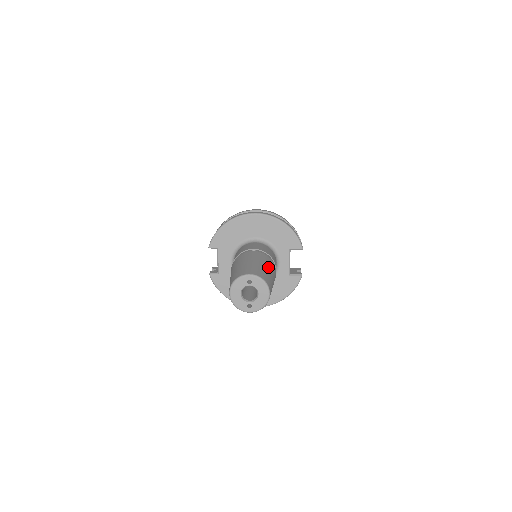
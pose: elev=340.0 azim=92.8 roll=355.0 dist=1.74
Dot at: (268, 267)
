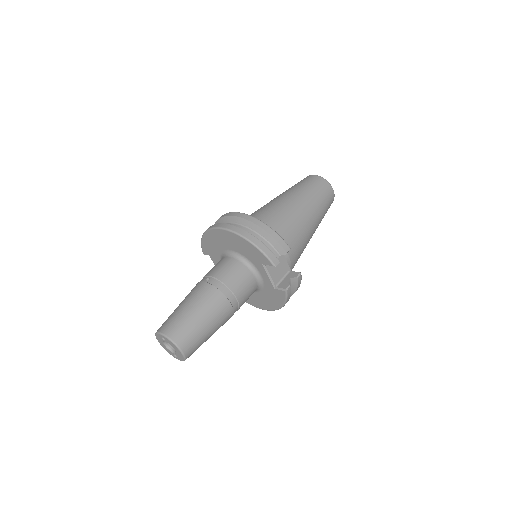
Dot at: (200, 311)
